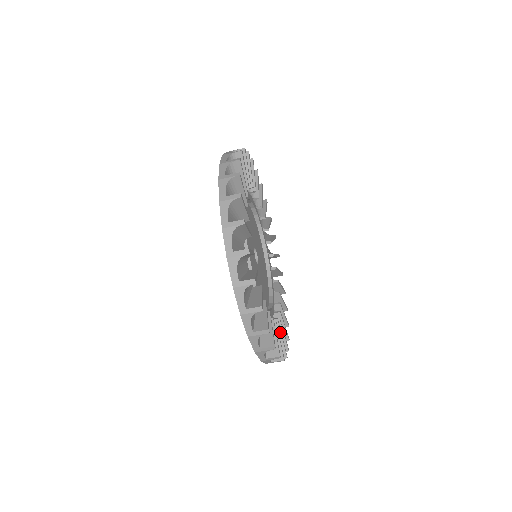
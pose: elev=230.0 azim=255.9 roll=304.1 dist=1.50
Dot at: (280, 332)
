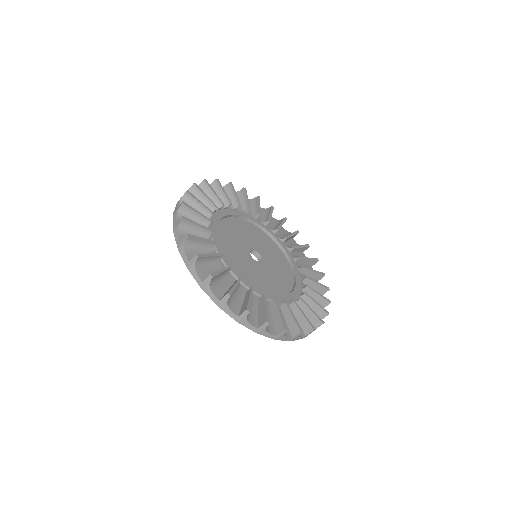
Dot at: (313, 281)
